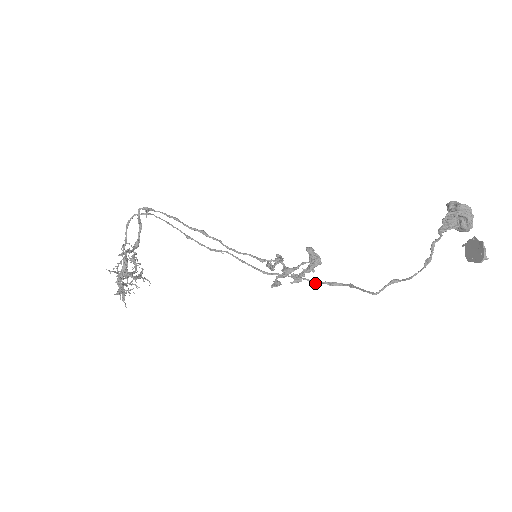
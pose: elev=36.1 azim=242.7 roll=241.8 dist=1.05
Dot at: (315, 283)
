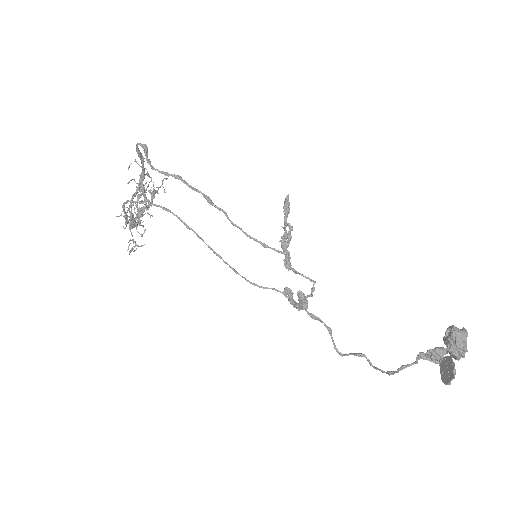
Dot at: occluded
